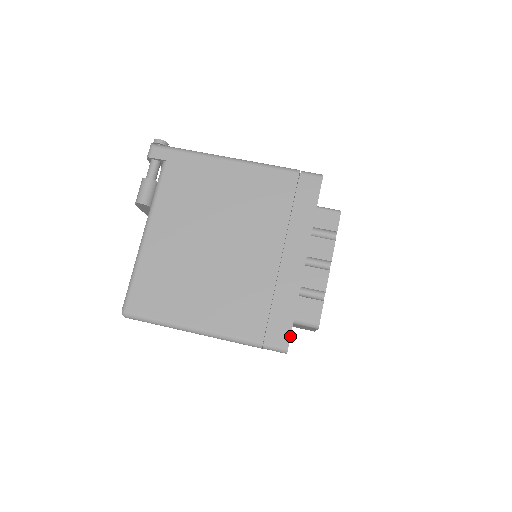
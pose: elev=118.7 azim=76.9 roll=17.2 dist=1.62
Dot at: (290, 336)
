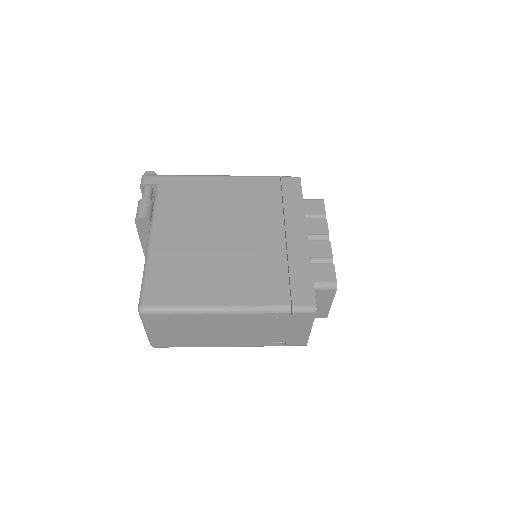
Dot at: (314, 295)
